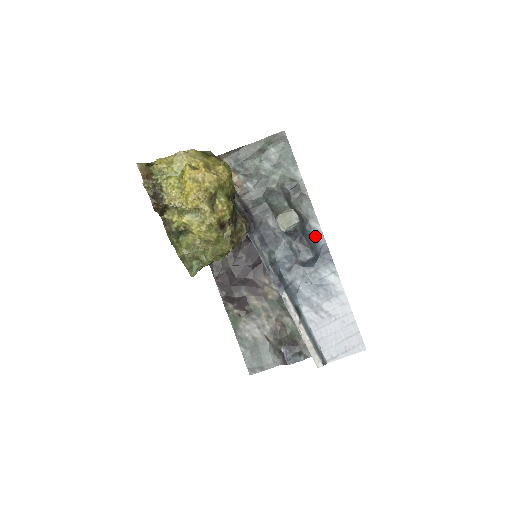
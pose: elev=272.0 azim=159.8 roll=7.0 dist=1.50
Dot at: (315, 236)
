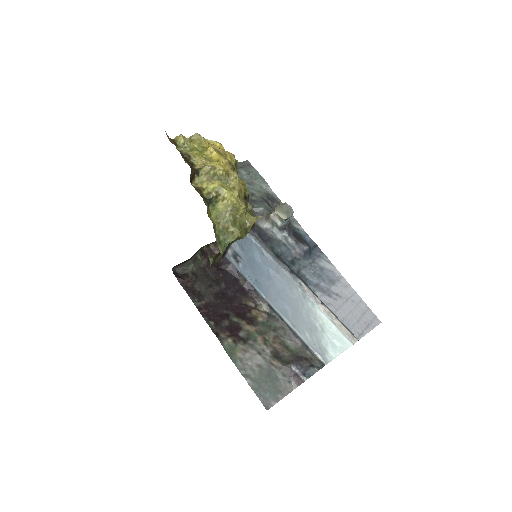
Dot at: (301, 235)
